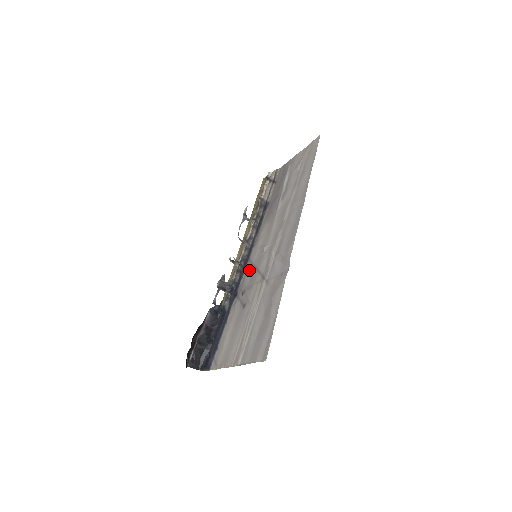
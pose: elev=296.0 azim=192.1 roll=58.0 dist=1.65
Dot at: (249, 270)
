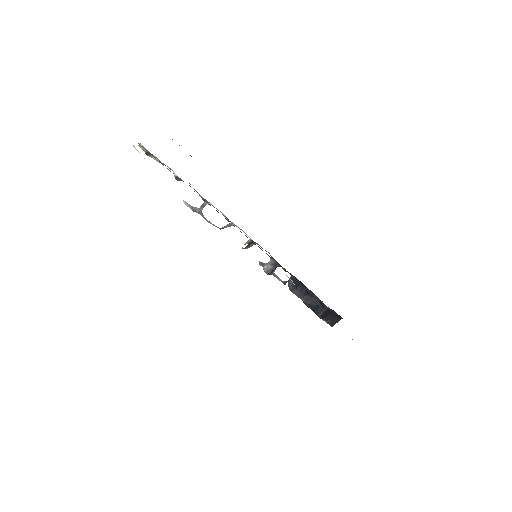
Dot at: occluded
